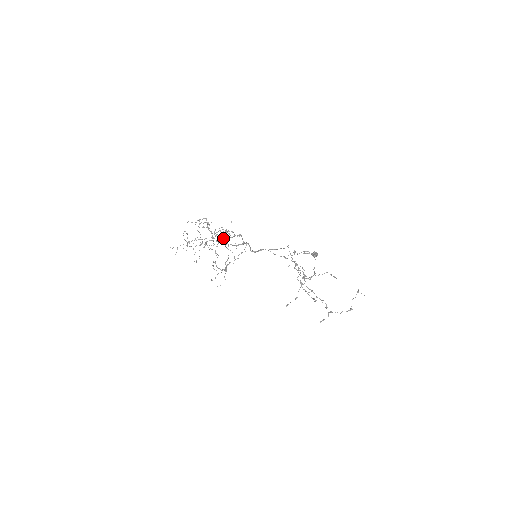
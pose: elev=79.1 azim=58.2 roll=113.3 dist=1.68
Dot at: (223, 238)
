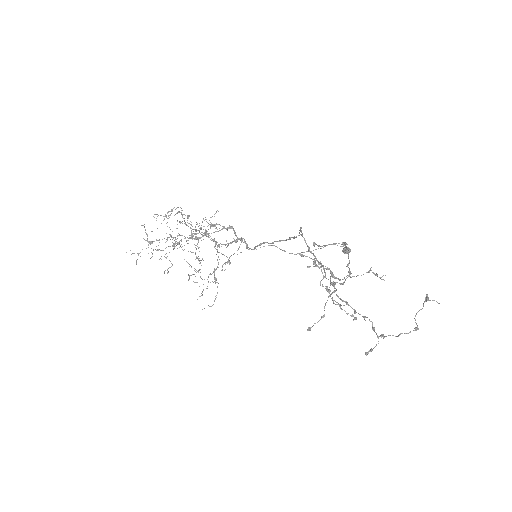
Dot at: (210, 236)
